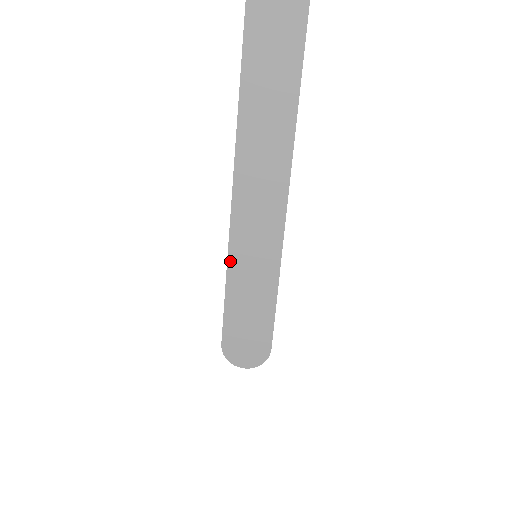
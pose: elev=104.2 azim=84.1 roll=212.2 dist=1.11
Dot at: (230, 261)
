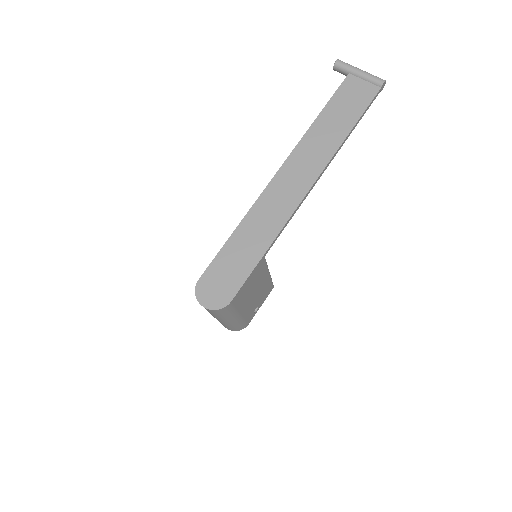
Dot at: (242, 224)
